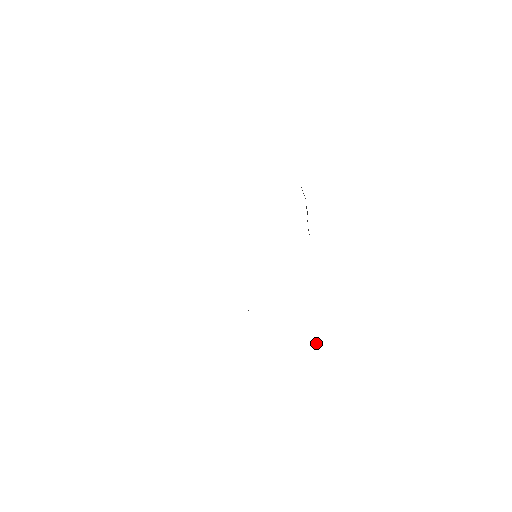
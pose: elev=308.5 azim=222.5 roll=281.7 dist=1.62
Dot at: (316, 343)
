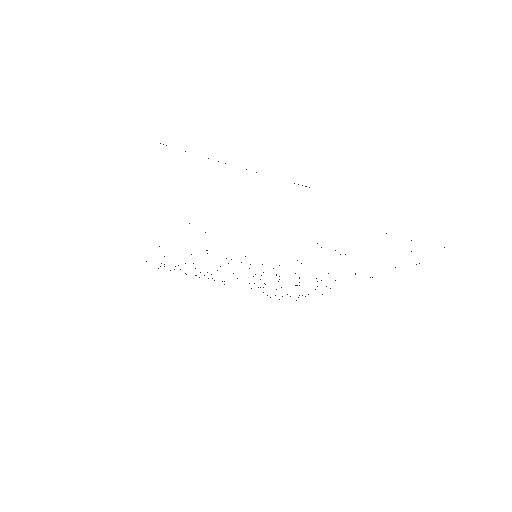
Dot at: occluded
